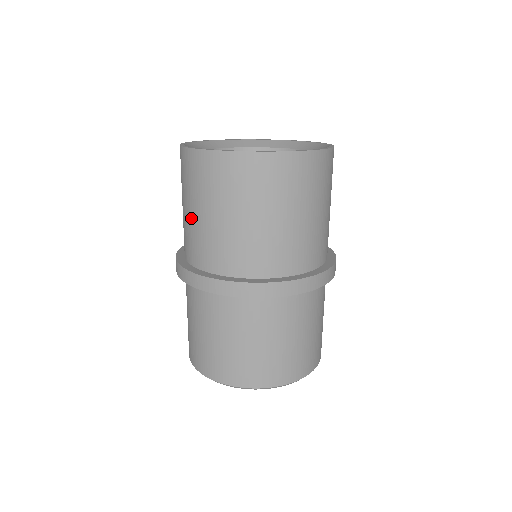
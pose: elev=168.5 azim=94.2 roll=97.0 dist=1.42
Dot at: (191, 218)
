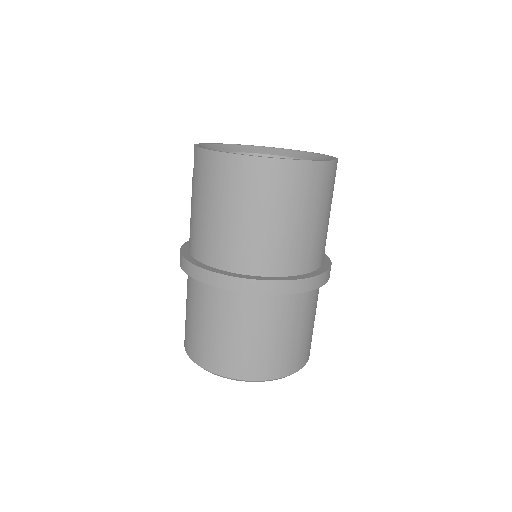
Dot at: (201, 215)
